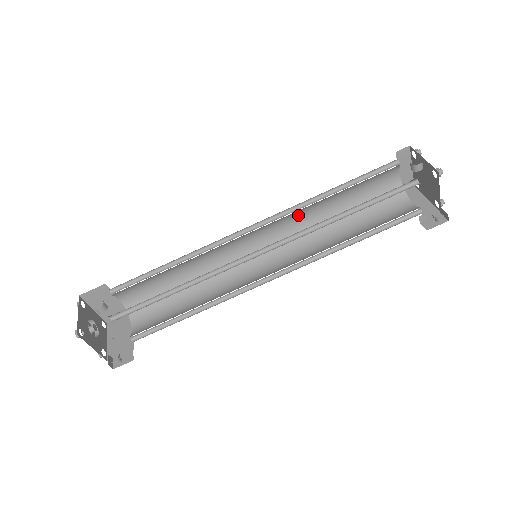
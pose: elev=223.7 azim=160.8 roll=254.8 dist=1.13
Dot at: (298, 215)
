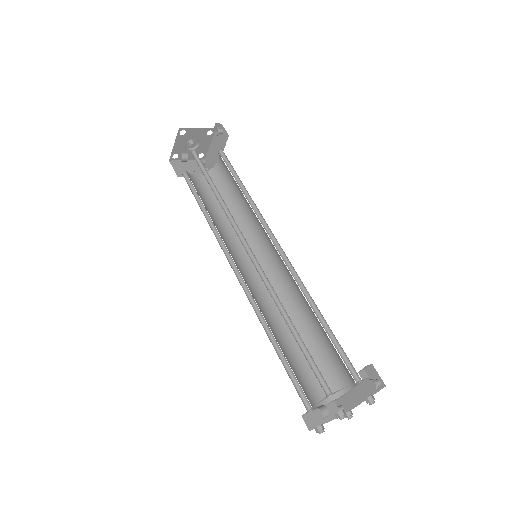
Dot at: occluded
